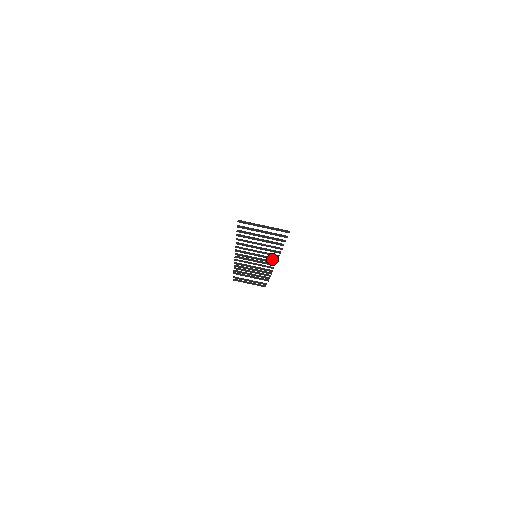
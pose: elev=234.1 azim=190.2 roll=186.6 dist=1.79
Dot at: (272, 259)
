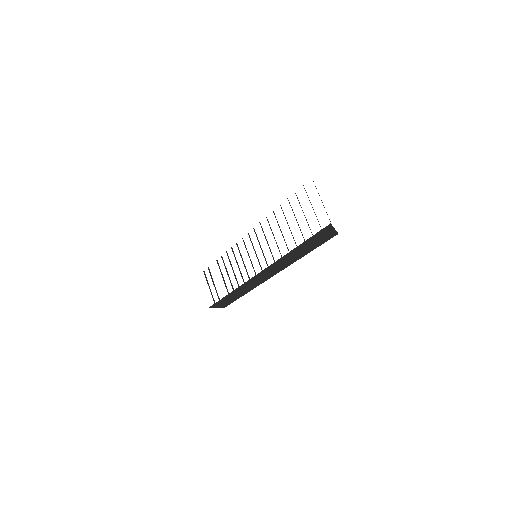
Dot at: (273, 257)
